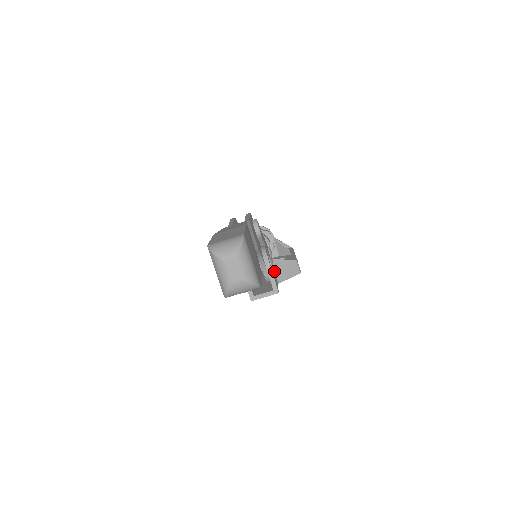
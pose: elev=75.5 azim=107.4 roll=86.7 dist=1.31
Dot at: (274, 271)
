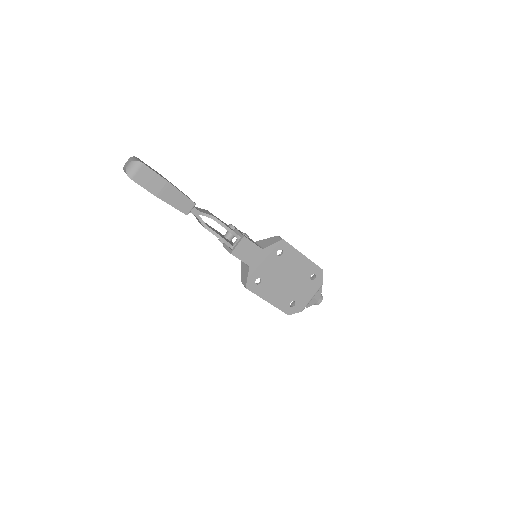
Dot at: (258, 245)
